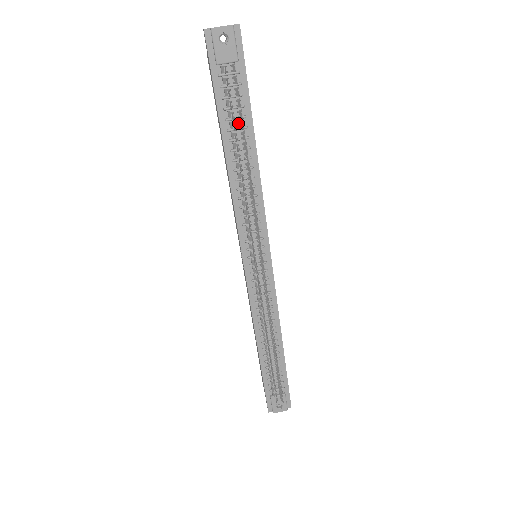
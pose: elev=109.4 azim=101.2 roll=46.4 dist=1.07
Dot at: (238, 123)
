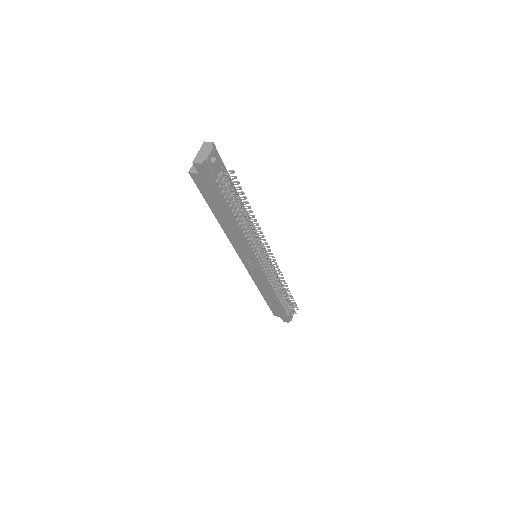
Dot at: occluded
